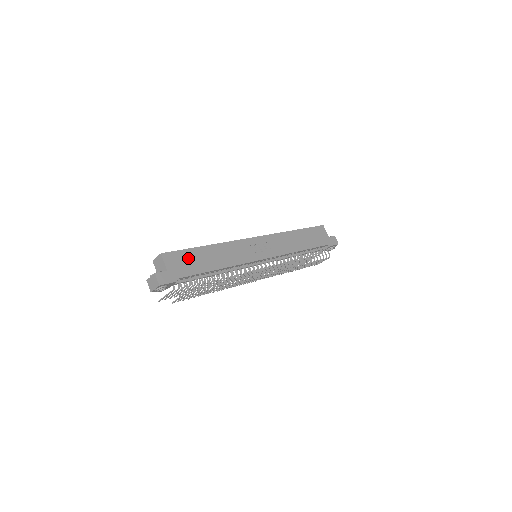
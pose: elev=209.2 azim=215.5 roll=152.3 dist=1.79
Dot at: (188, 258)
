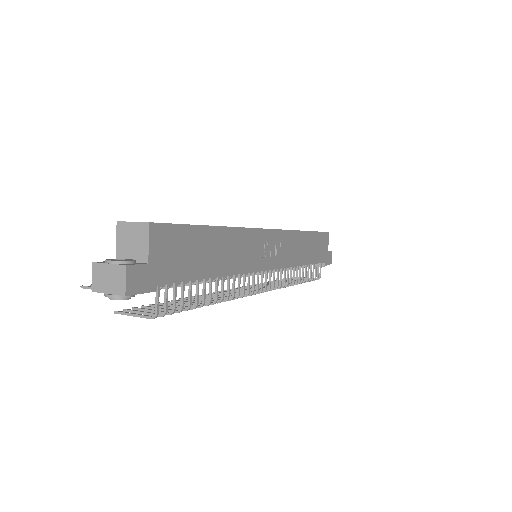
Dot at: (186, 244)
